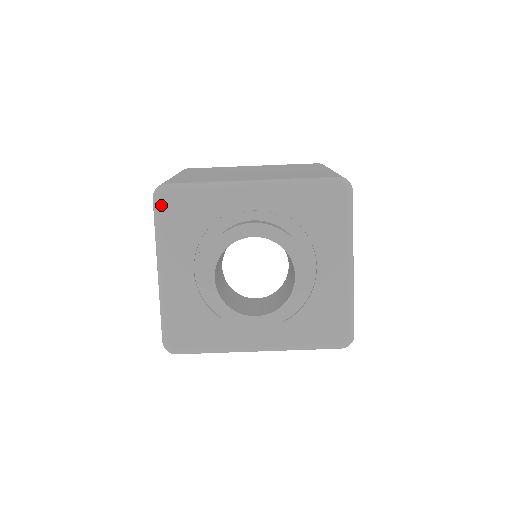
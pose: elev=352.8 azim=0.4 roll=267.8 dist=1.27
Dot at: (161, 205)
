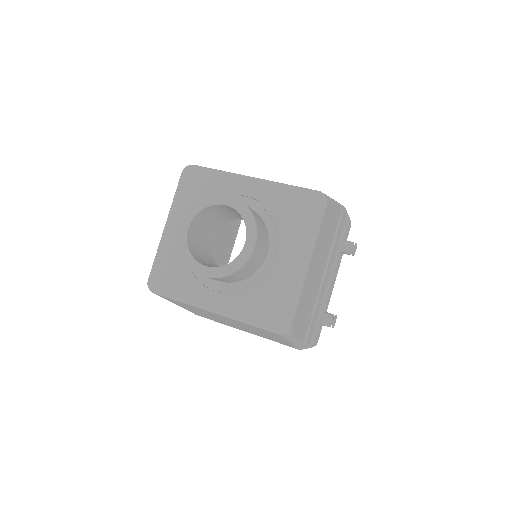
Dot at: (184, 178)
